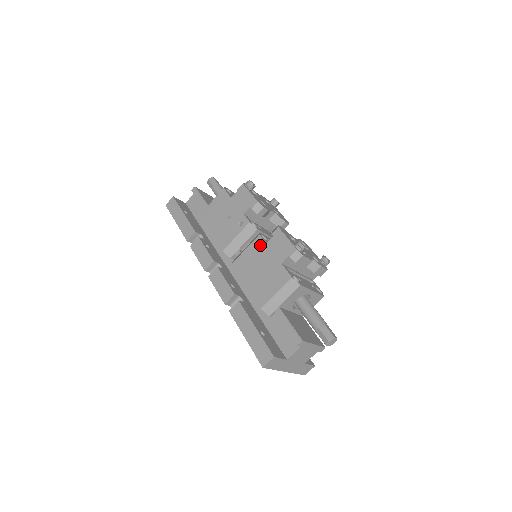
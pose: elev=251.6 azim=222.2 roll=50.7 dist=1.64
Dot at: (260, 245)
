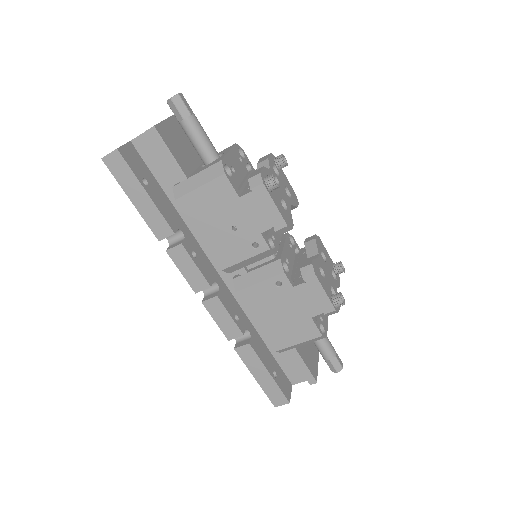
Dot at: (284, 286)
